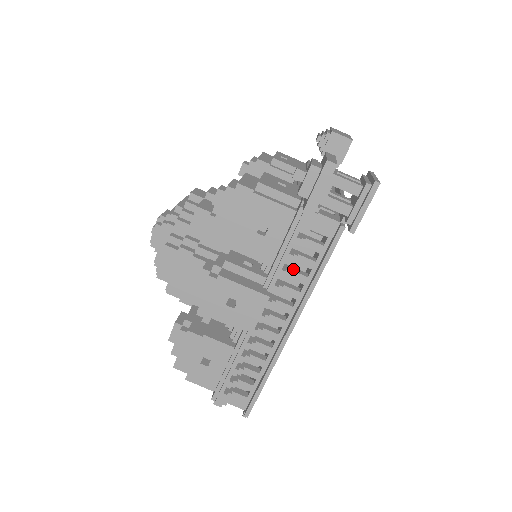
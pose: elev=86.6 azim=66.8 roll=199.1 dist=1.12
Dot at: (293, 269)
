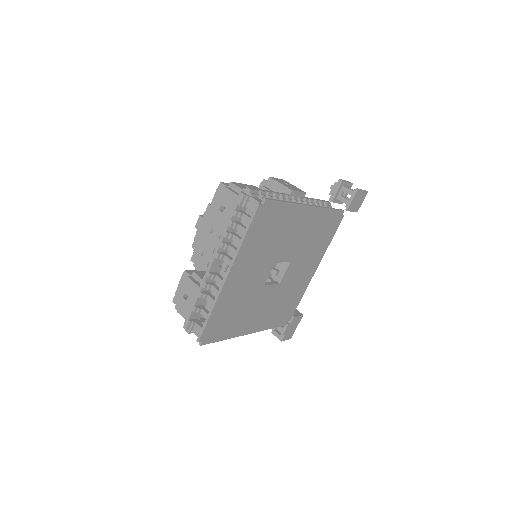
Dot at: occluded
